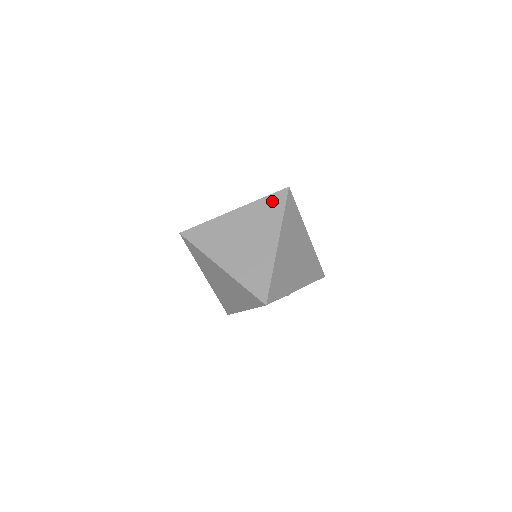
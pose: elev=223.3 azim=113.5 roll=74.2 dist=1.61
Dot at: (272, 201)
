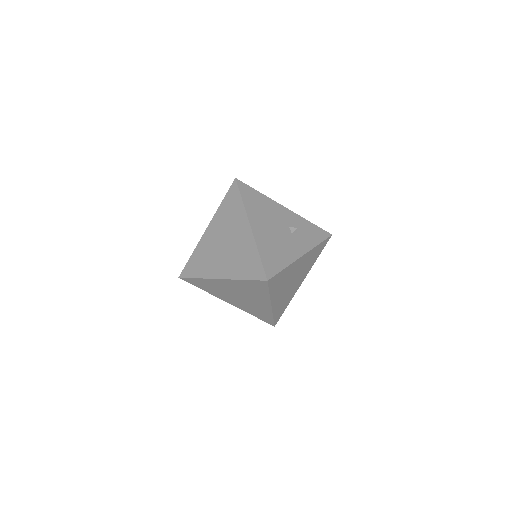
Dot at: occluded
